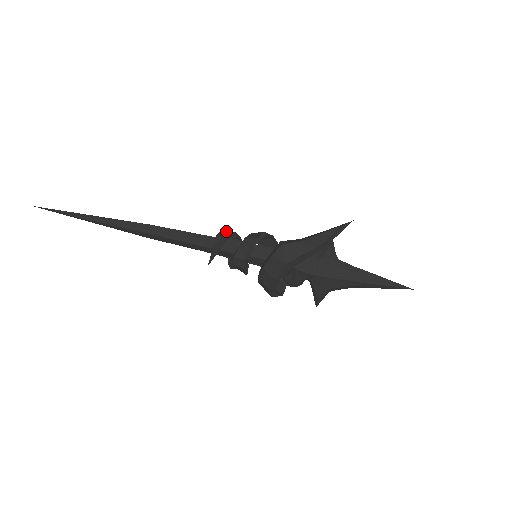
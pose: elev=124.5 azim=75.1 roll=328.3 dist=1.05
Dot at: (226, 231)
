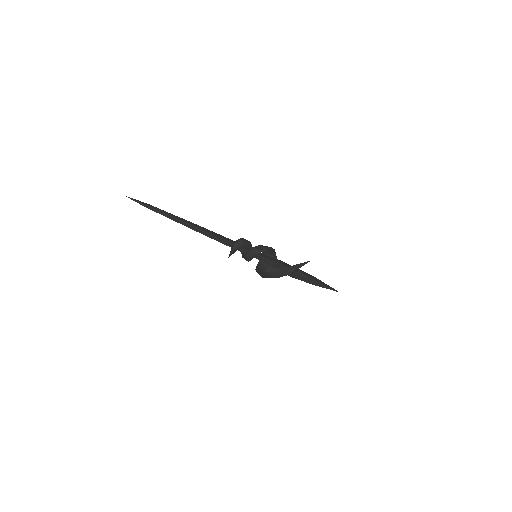
Dot at: (239, 243)
